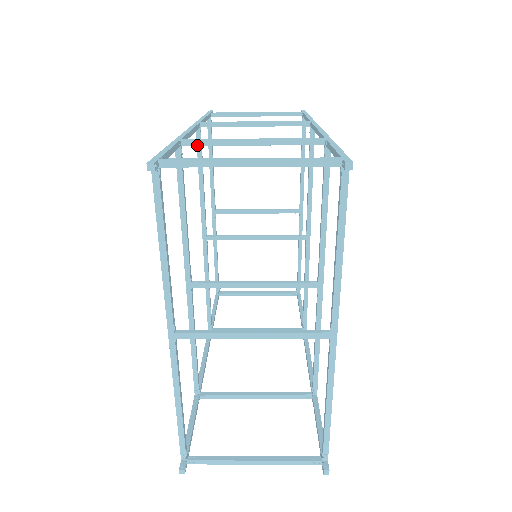
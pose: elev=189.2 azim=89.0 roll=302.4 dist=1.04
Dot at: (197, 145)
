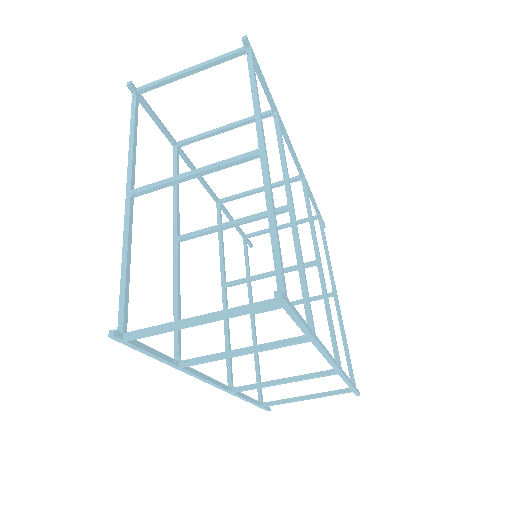
Dot at: (187, 141)
